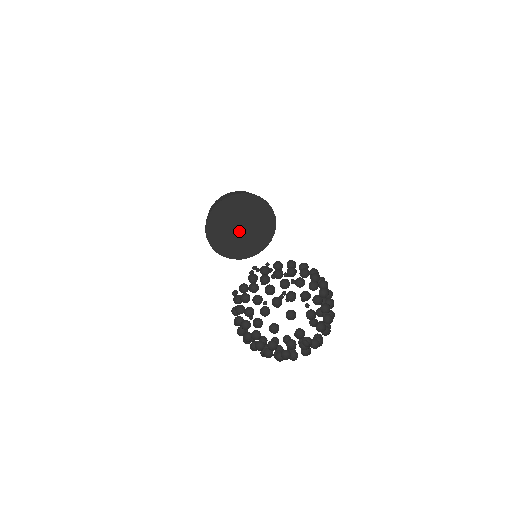
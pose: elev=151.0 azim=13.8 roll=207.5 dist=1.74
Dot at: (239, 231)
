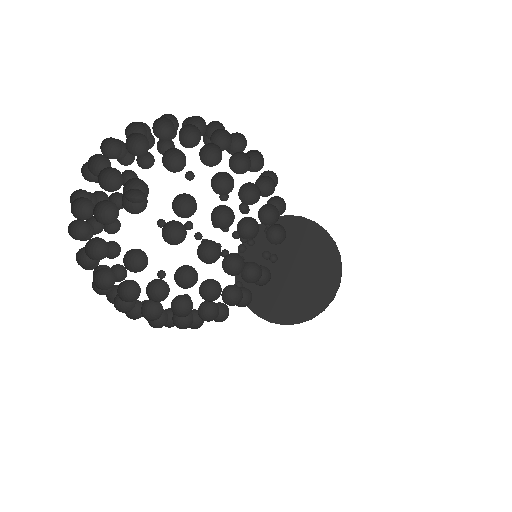
Dot at: (285, 276)
